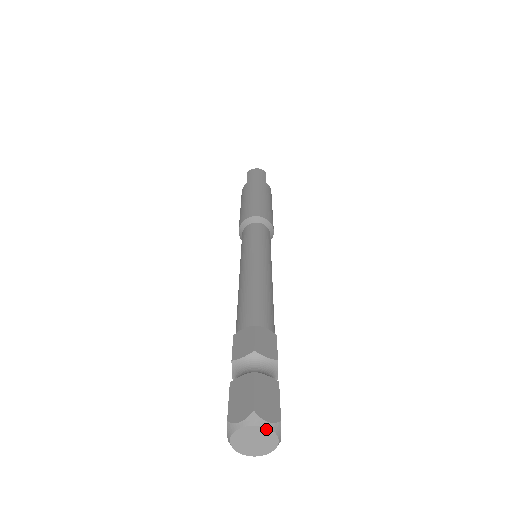
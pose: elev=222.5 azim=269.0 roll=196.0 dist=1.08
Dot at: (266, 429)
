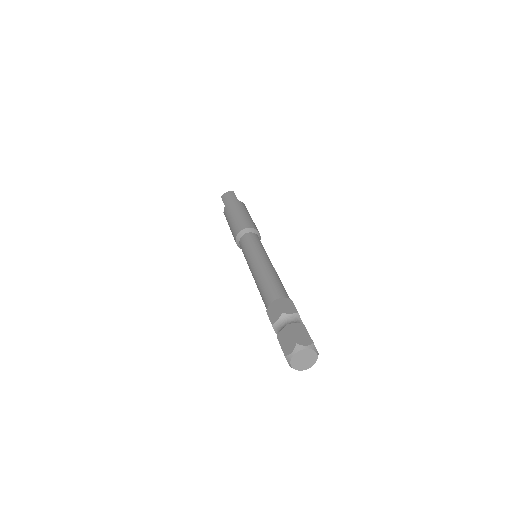
Dot at: (307, 350)
